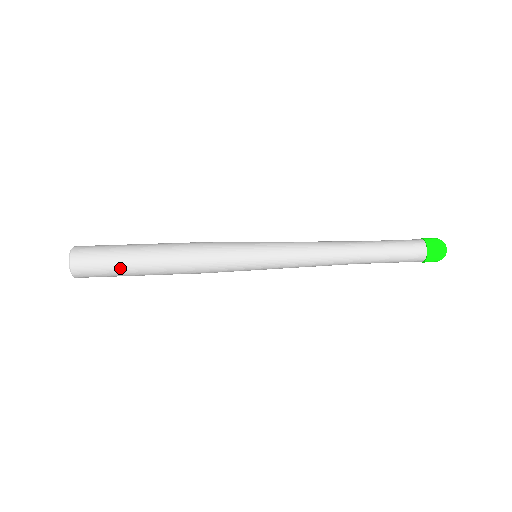
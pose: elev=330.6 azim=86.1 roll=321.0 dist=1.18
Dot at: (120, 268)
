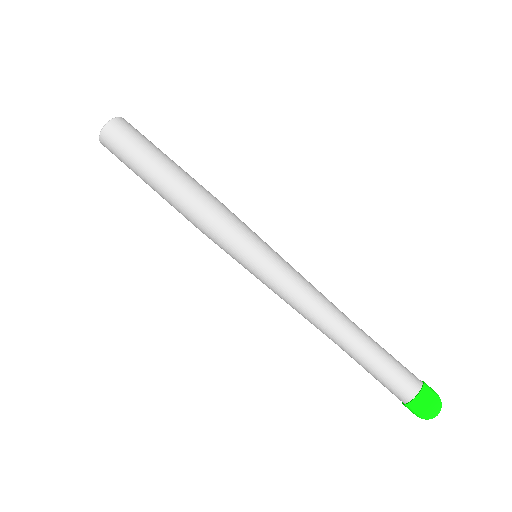
Dot at: (136, 174)
